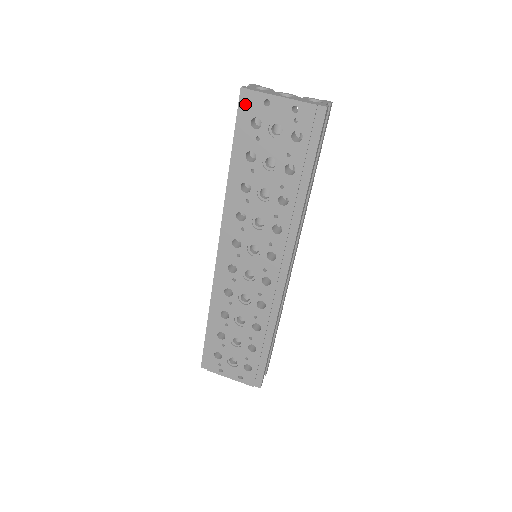
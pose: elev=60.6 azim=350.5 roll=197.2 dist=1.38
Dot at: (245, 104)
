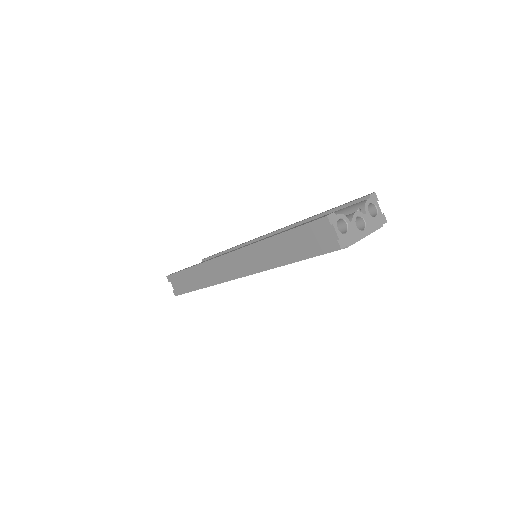
Dot at: occluded
